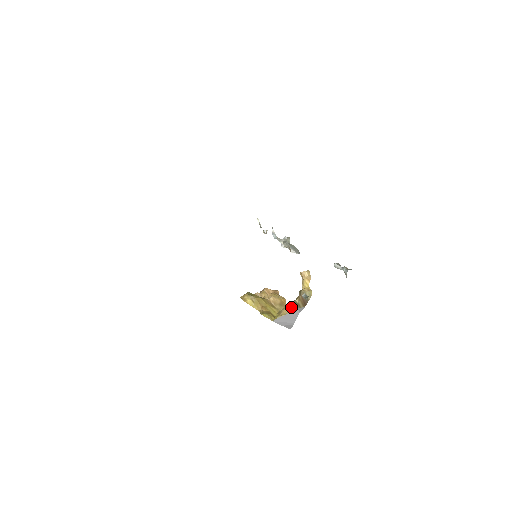
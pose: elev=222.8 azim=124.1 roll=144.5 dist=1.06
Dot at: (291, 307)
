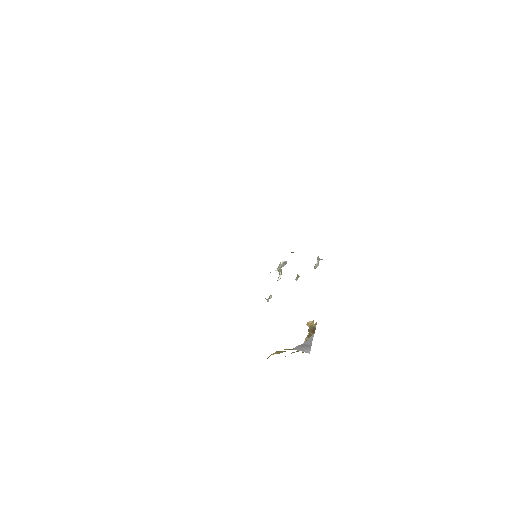
Dot at: occluded
